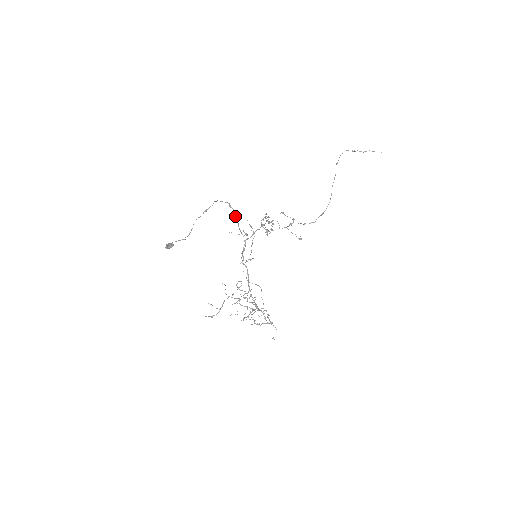
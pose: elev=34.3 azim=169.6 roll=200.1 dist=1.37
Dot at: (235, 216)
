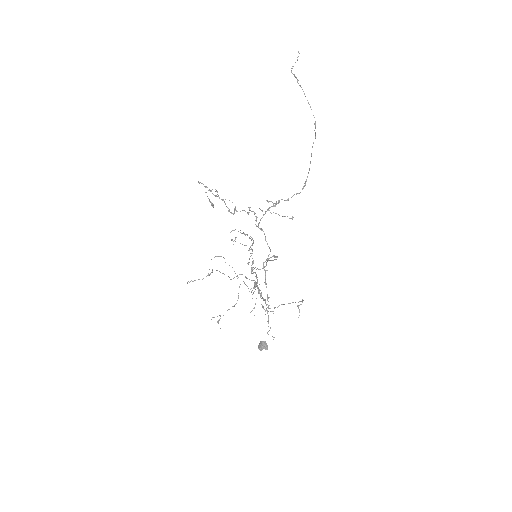
Dot at: (276, 259)
